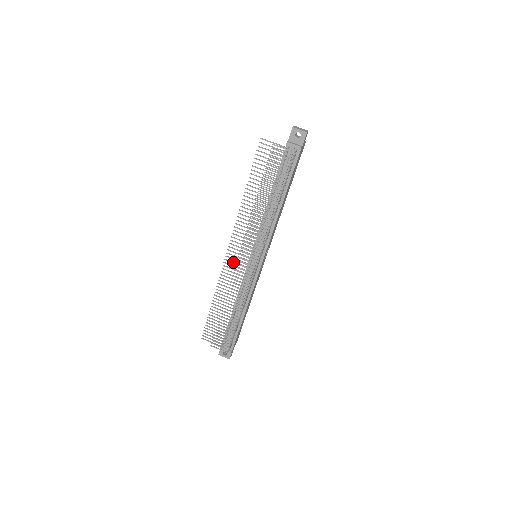
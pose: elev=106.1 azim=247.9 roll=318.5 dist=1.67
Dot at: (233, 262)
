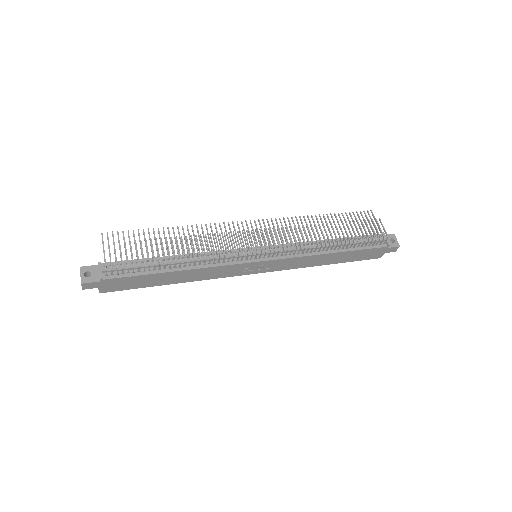
Dot at: occluded
